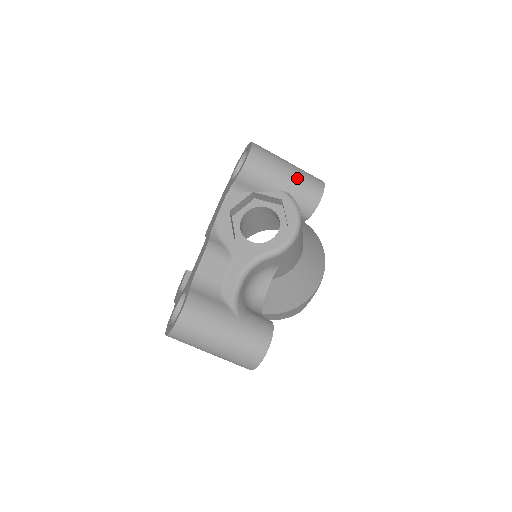
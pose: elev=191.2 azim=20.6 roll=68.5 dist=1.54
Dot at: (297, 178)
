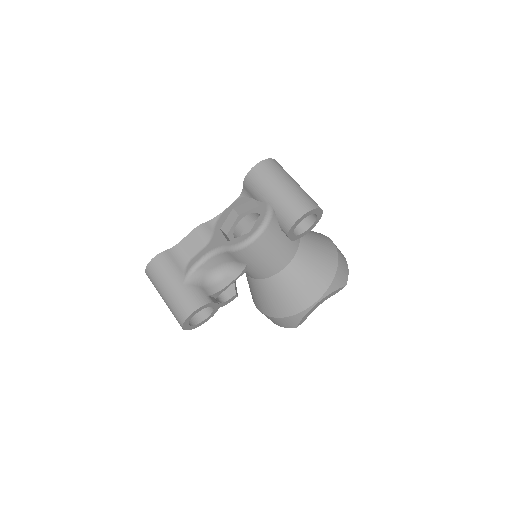
Dot at: (284, 196)
